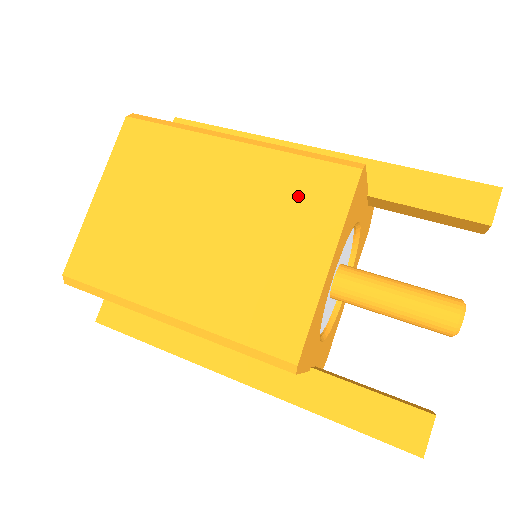
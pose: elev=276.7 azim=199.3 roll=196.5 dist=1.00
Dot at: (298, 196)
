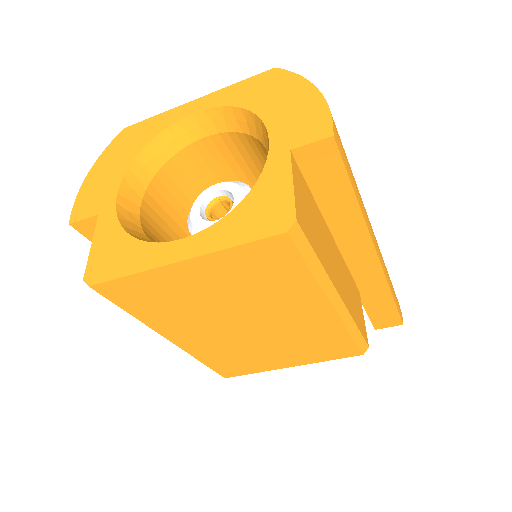
Dot at: (320, 346)
